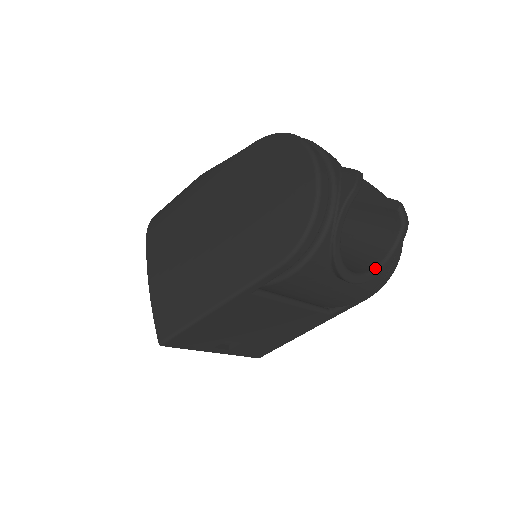
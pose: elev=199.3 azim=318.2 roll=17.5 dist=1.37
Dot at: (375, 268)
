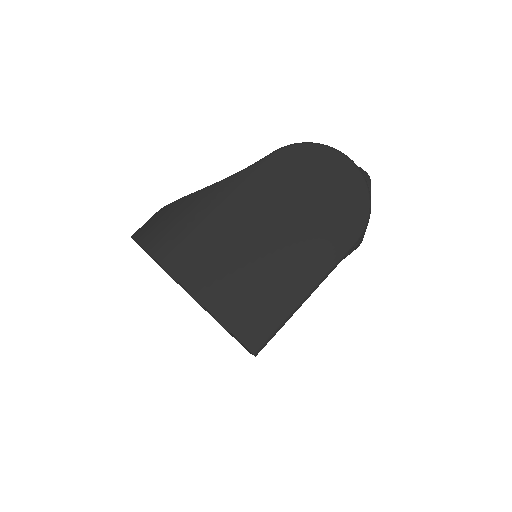
Dot at: occluded
